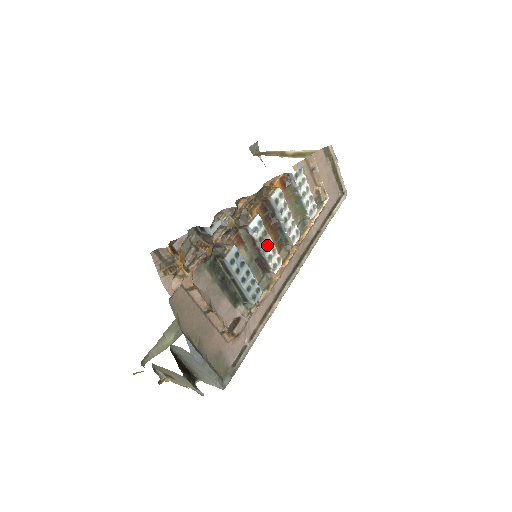
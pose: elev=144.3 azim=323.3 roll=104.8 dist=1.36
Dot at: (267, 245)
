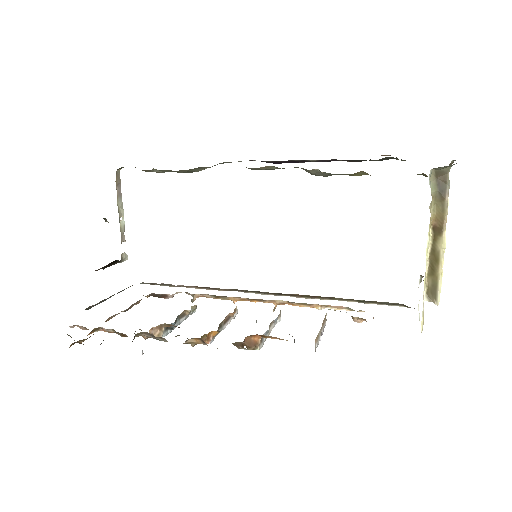
Dot at: occluded
